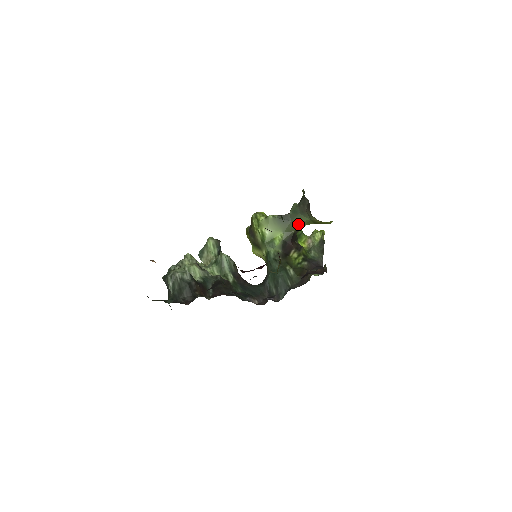
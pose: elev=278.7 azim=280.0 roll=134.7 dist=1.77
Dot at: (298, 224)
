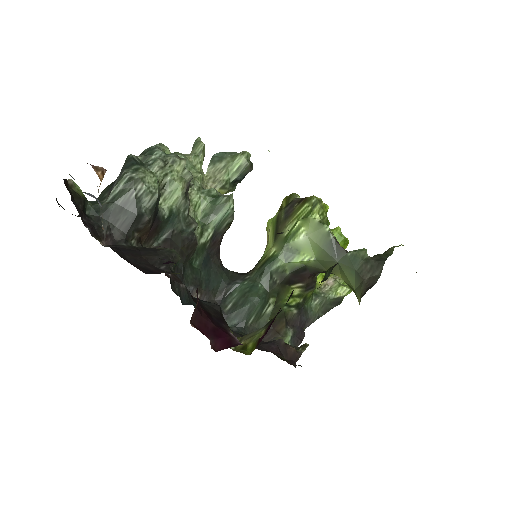
Dot at: (340, 272)
